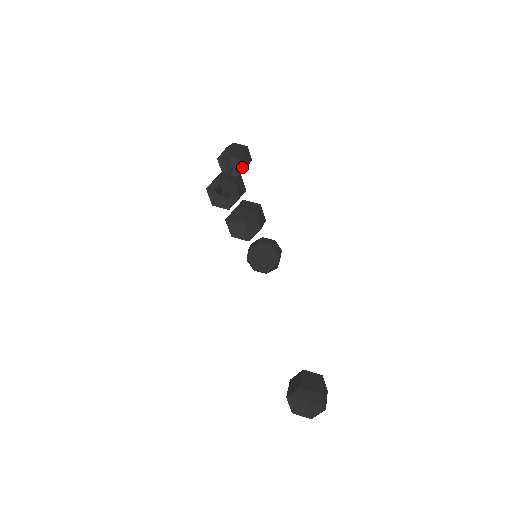
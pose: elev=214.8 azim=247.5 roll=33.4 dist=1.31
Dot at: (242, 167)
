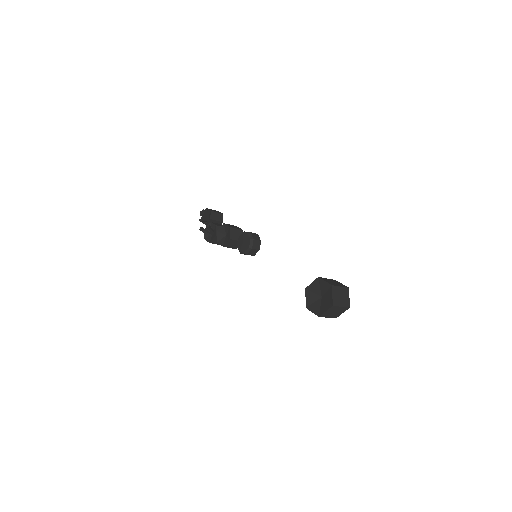
Dot at: (210, 213)
